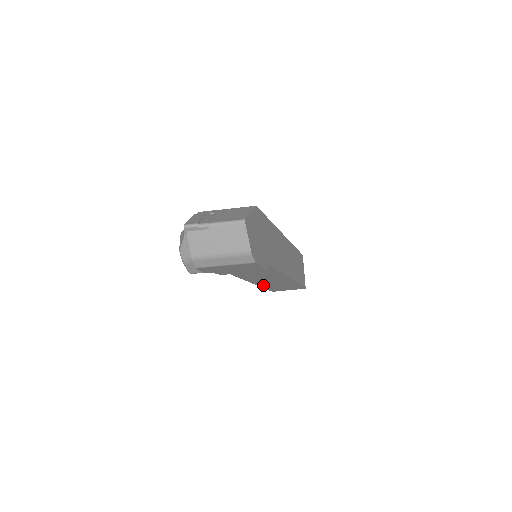
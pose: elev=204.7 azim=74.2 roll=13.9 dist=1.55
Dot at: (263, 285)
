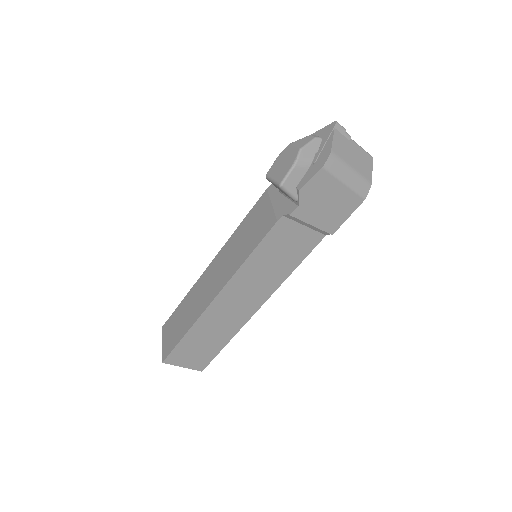
Dot at: (203, 320)
